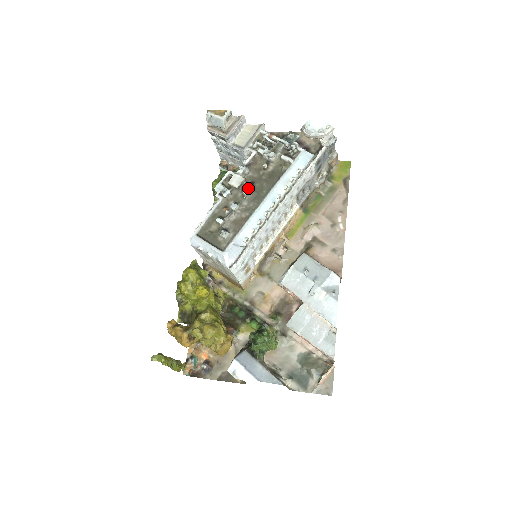
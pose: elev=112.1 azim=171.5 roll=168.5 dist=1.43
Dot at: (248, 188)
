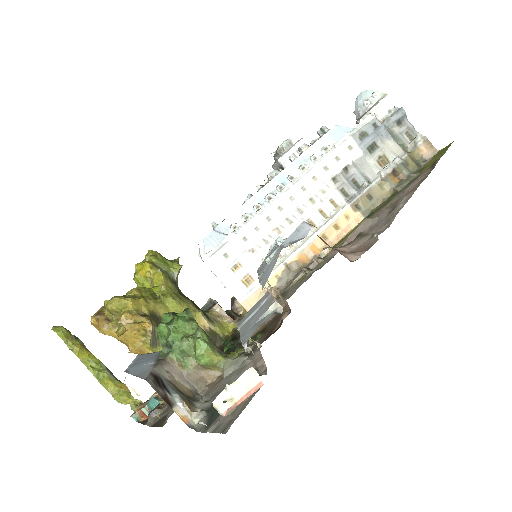
Dot at: (265, 183)
